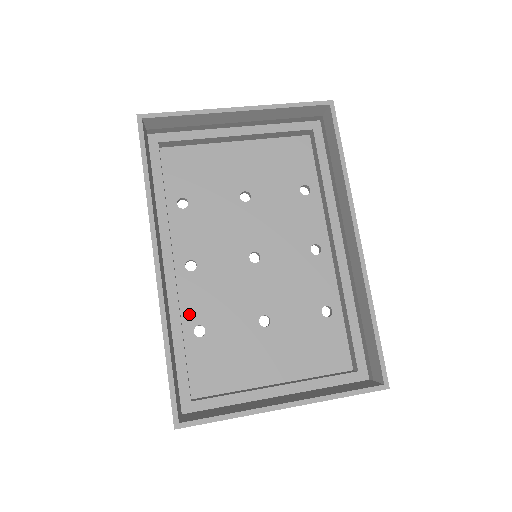
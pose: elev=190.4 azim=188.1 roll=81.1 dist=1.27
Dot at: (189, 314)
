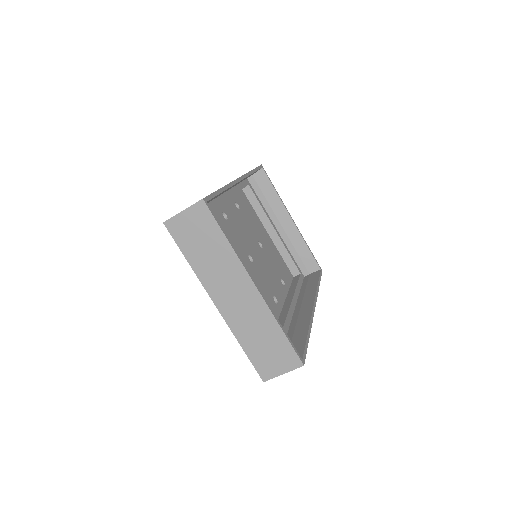
Dot at: occluded
